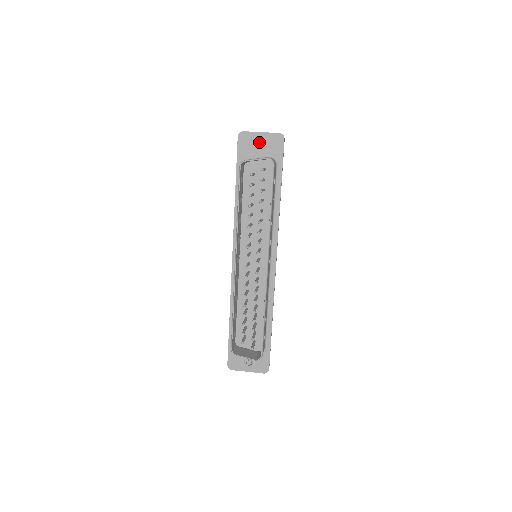
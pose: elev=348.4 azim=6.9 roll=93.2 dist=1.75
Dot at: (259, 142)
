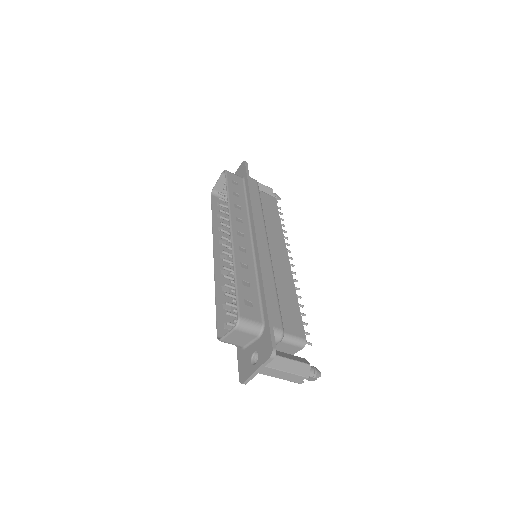
Dot at: occluded
